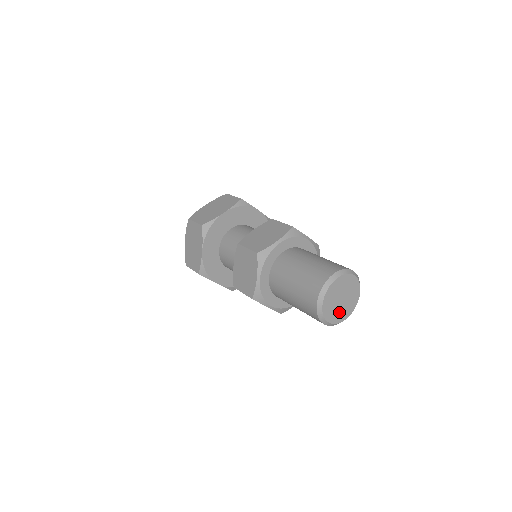
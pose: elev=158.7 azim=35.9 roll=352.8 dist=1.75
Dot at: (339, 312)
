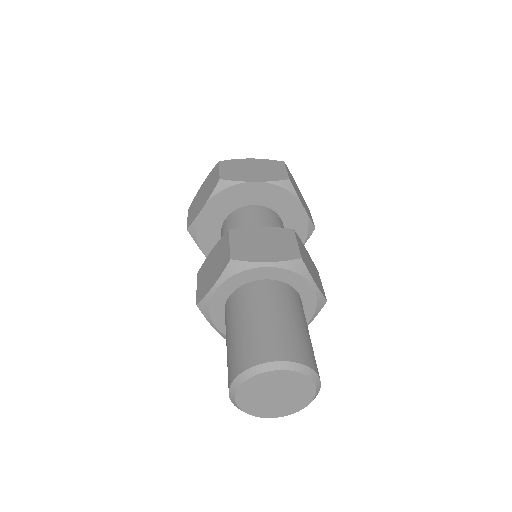
Dot at: (263, 406)
